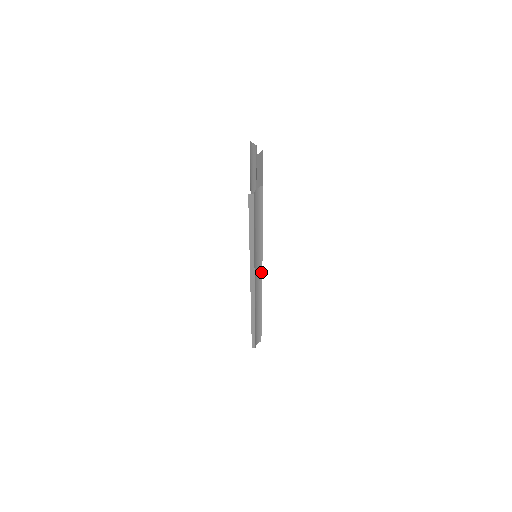
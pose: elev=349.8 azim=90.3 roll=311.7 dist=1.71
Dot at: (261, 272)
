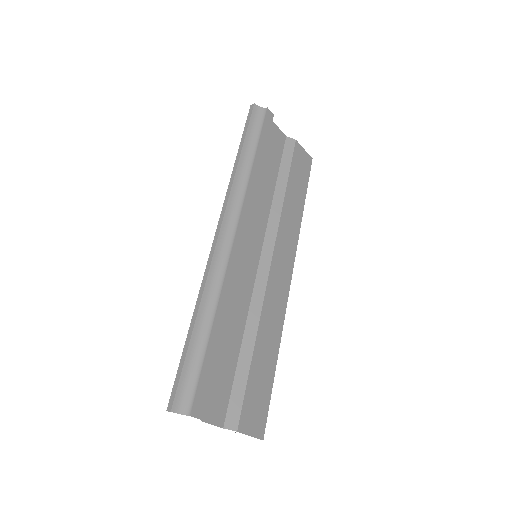
Dot at: (239, 217)
